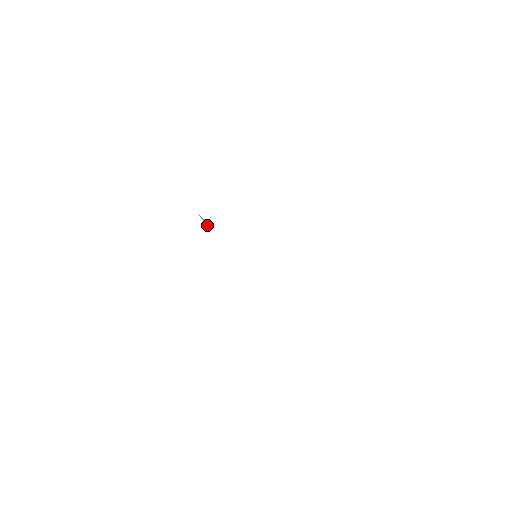
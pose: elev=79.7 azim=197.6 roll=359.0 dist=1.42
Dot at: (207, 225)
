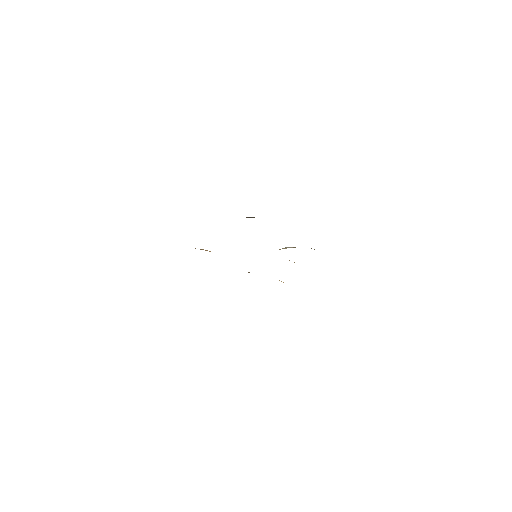
Dot at: occluded
